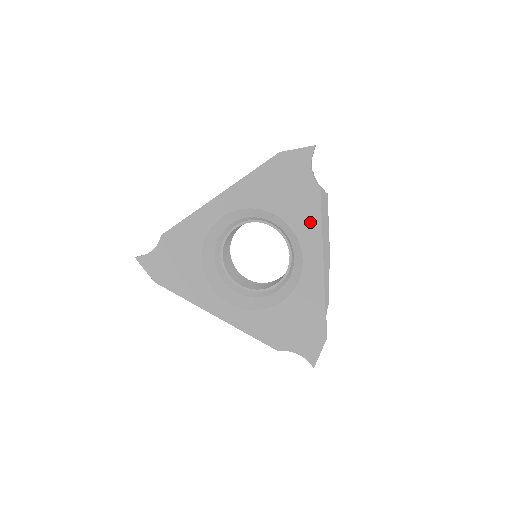
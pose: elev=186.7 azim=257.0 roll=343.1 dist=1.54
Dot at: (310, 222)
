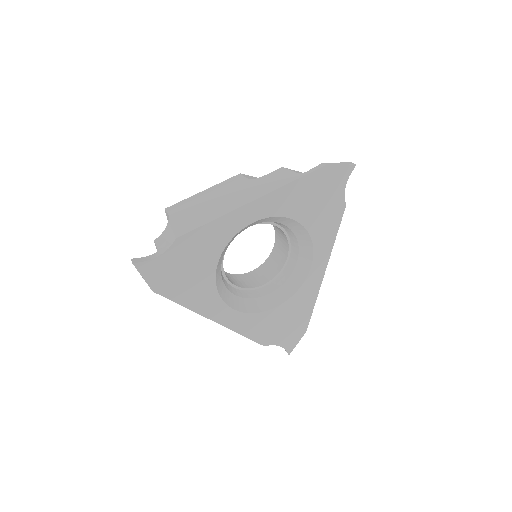
Dot at: (328, 234)
